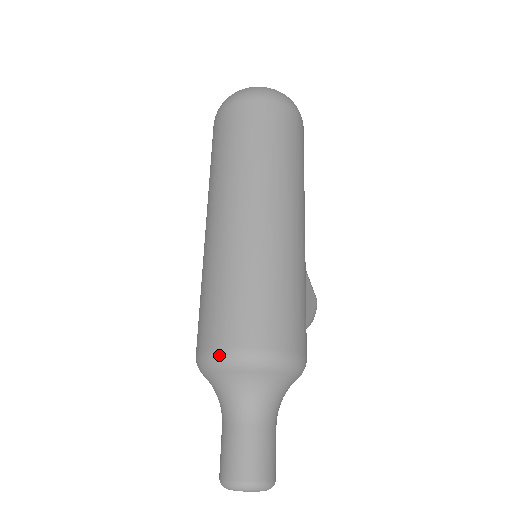
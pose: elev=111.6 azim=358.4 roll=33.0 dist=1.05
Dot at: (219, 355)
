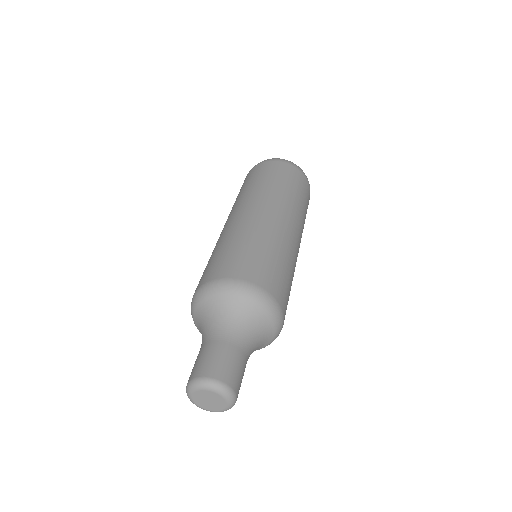
Dot at: (244, 284)
